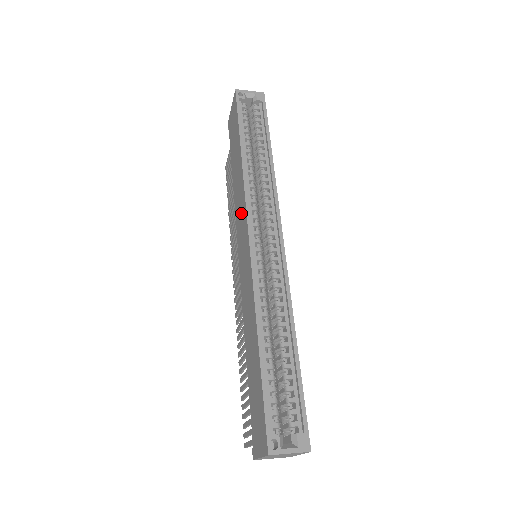
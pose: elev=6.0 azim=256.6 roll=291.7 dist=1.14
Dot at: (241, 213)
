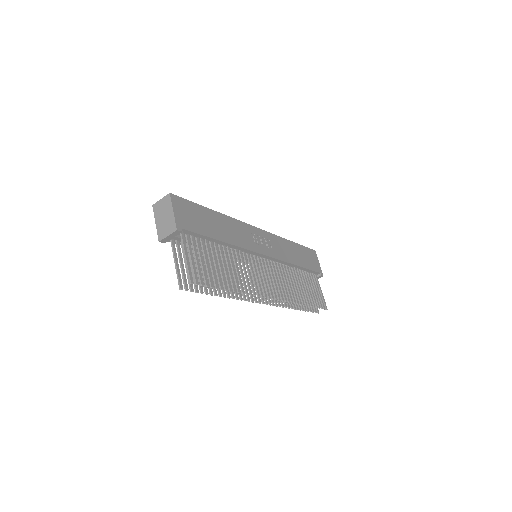
Dot at: occluded
